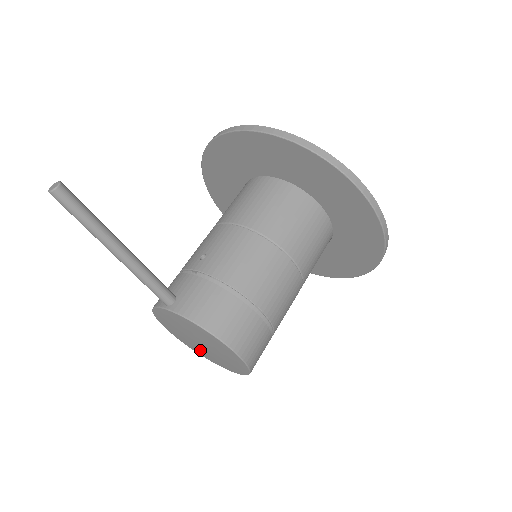
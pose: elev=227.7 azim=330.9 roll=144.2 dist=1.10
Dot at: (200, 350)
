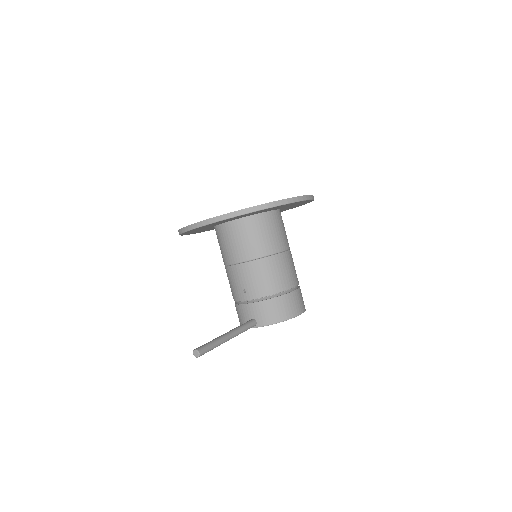
Dot at: occluded
